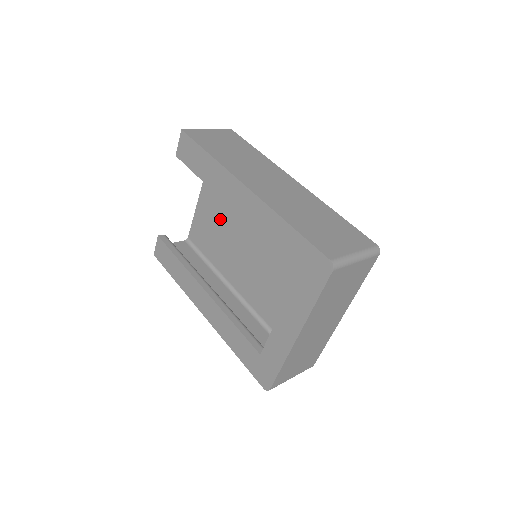
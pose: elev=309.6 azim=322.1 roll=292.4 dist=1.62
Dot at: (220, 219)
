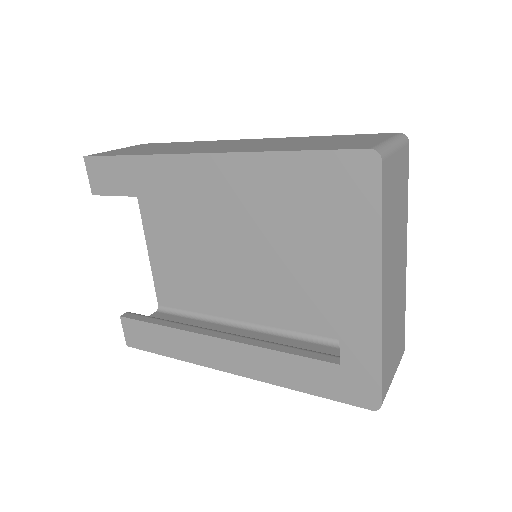
Dot at: (186, 251)
